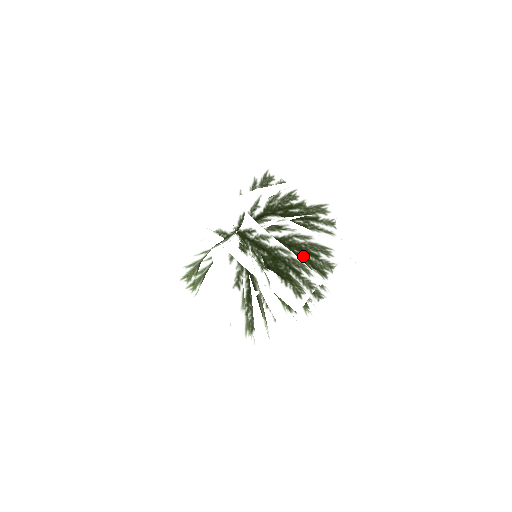
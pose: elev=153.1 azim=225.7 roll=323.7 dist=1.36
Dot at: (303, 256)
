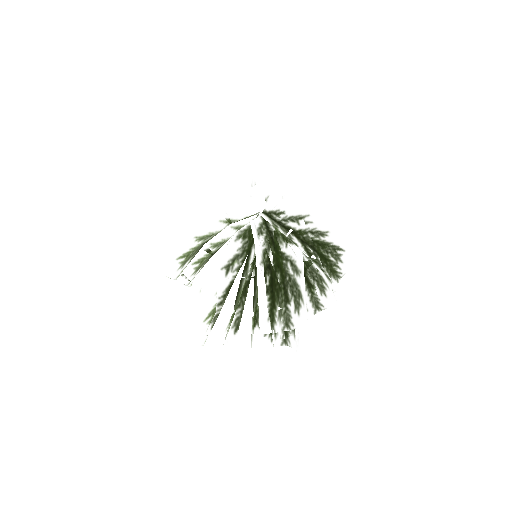
Dot at: occluded
